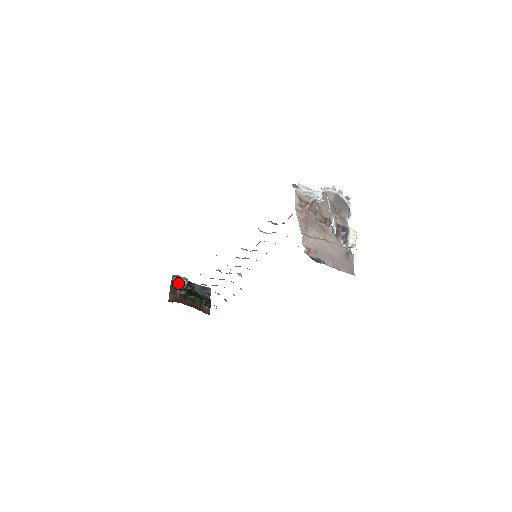
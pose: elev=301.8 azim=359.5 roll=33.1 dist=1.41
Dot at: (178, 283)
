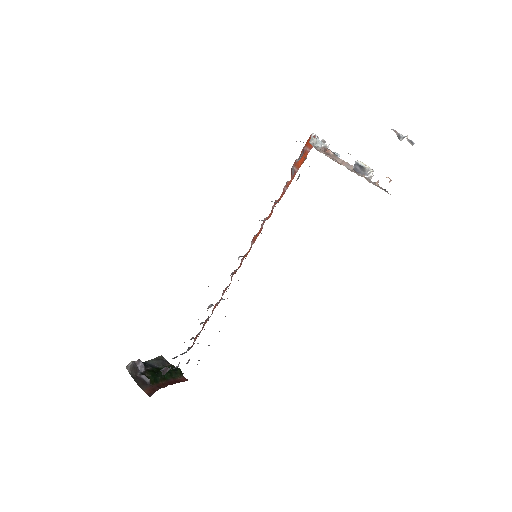
Dot at: (137, 371)
